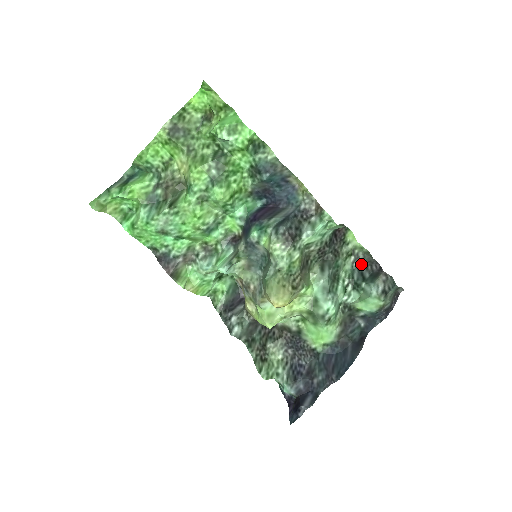
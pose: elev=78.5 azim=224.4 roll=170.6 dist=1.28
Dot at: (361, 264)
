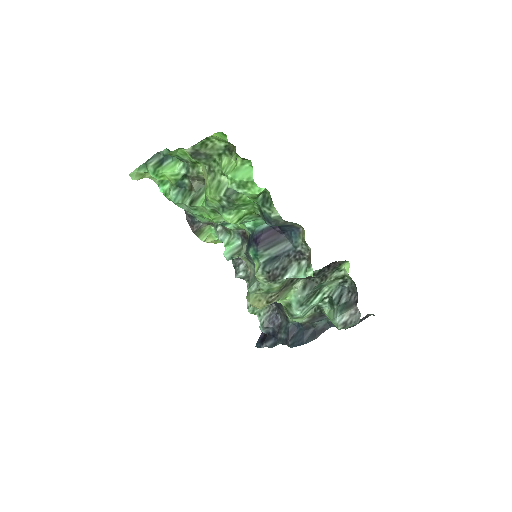
Dot at: (346, 287)
